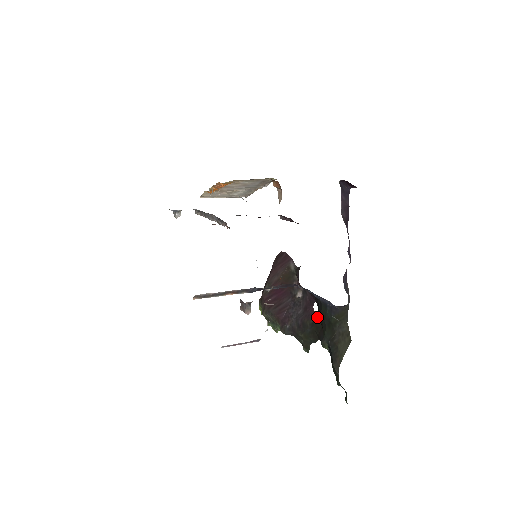
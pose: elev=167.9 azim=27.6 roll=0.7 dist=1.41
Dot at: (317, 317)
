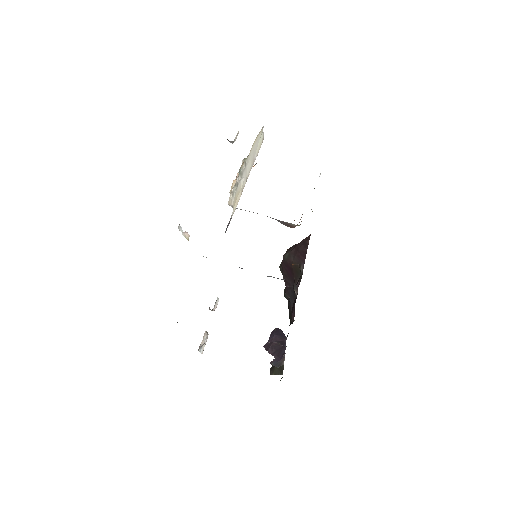
Dot at: occluded
